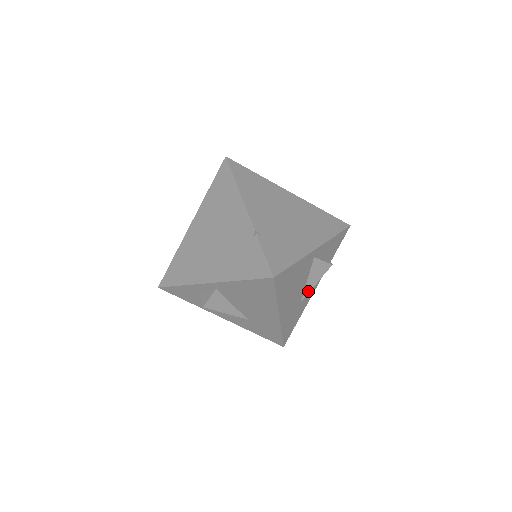
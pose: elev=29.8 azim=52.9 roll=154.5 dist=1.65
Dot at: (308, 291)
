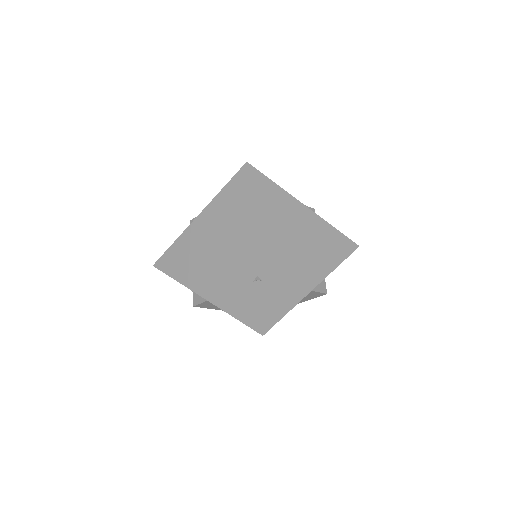
Dot at: occluded
